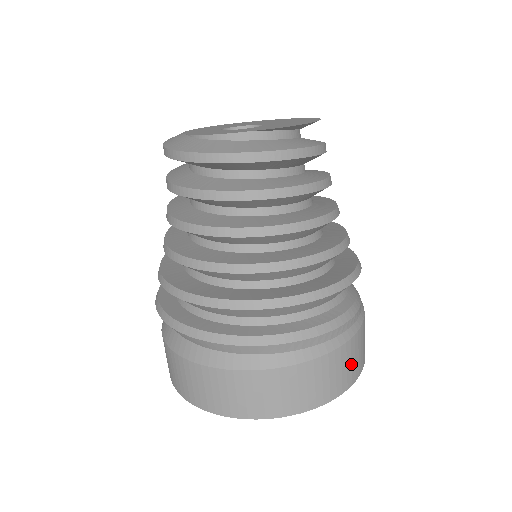
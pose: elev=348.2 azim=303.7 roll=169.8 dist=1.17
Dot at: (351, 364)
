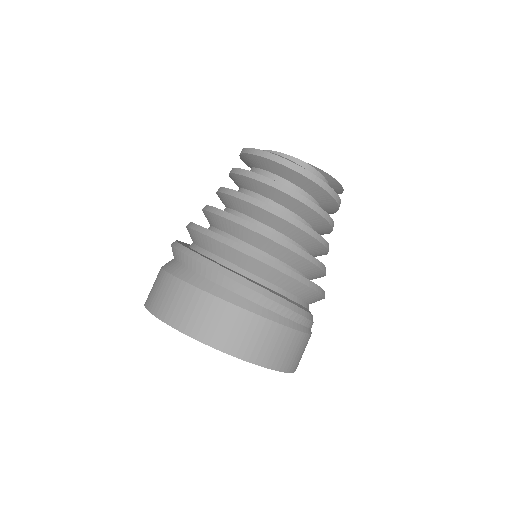
Dot at: (291, 353)
